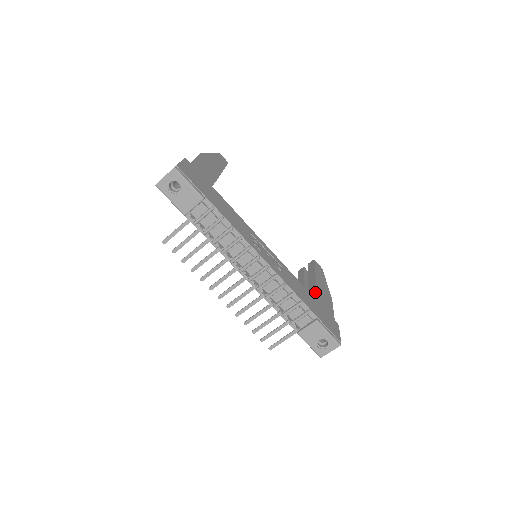
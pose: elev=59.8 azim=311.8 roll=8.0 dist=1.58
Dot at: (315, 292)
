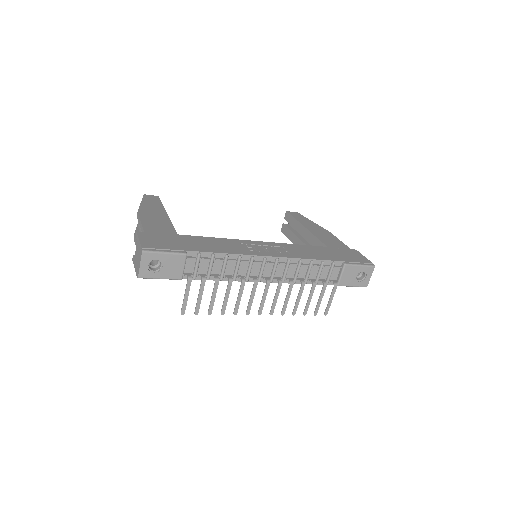
Dot at: (317, 240)
